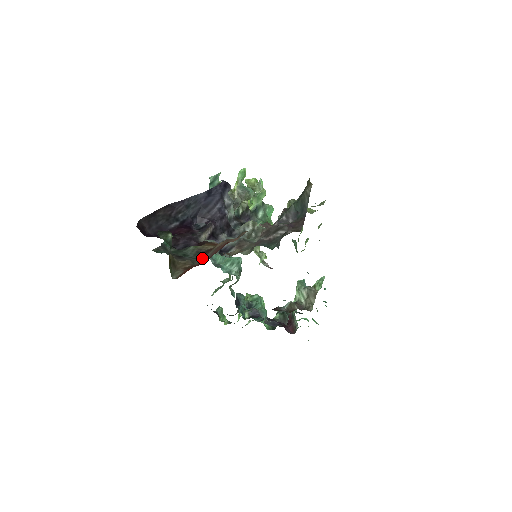
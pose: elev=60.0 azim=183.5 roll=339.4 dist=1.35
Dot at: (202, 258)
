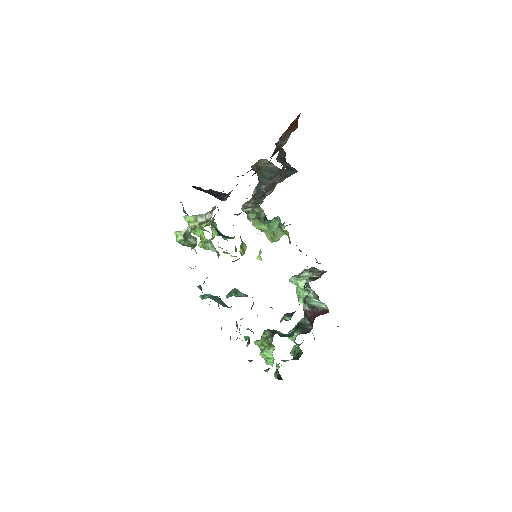
Dot at: (281, 146)
